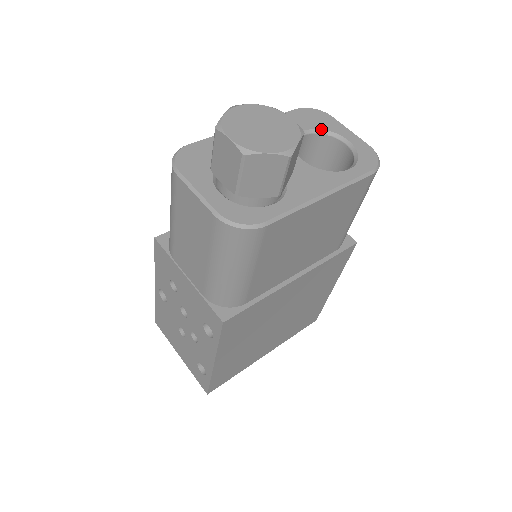
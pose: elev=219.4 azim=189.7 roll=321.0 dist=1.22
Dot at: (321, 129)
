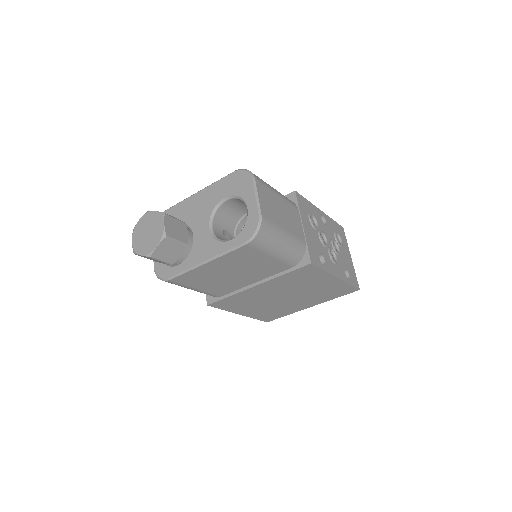
Dot at: (237, 195)
